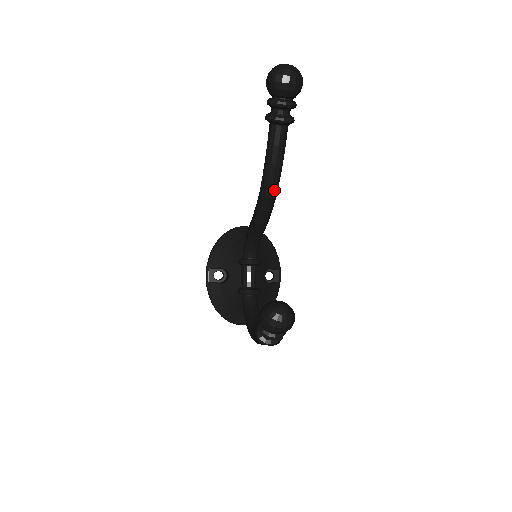
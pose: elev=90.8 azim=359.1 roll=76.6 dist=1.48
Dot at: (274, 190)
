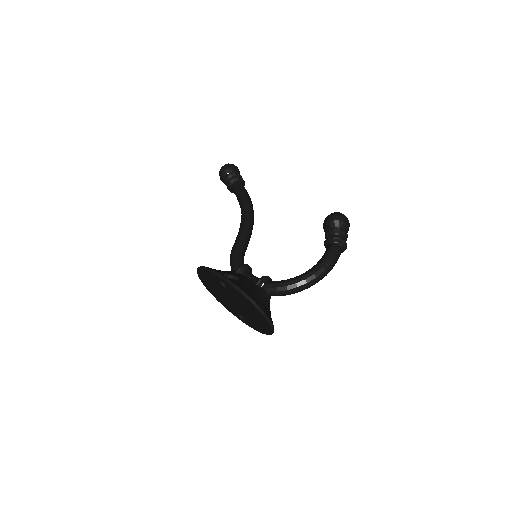
Dot at: occluded
